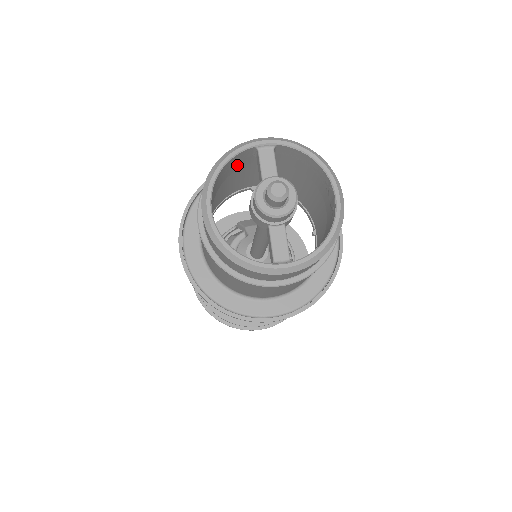
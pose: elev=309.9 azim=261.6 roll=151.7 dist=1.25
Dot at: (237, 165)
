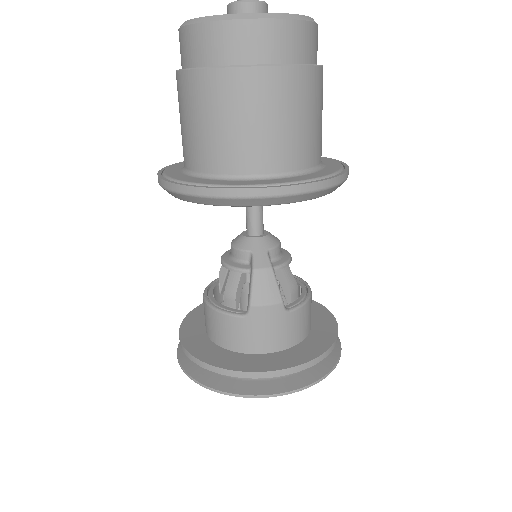
Dot at: occluded
